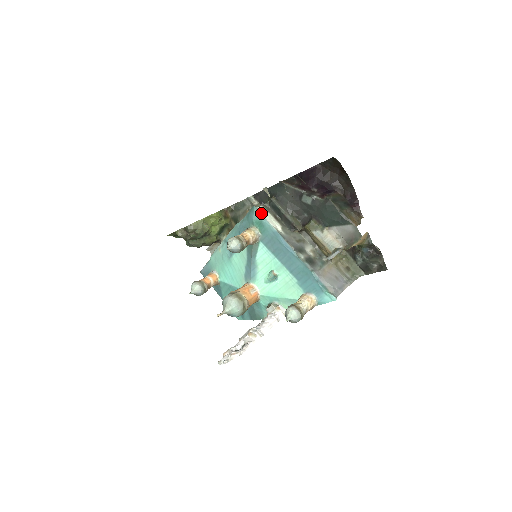
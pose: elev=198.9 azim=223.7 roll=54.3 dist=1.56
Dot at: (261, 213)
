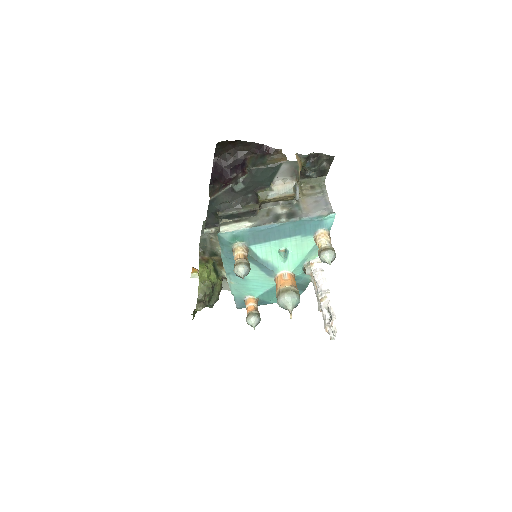
Dot at: (227, 232)
